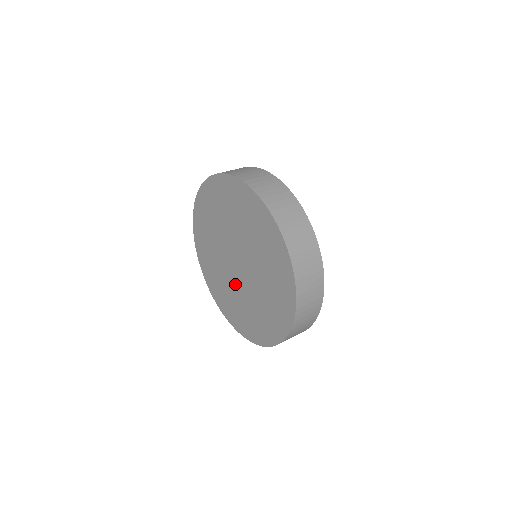
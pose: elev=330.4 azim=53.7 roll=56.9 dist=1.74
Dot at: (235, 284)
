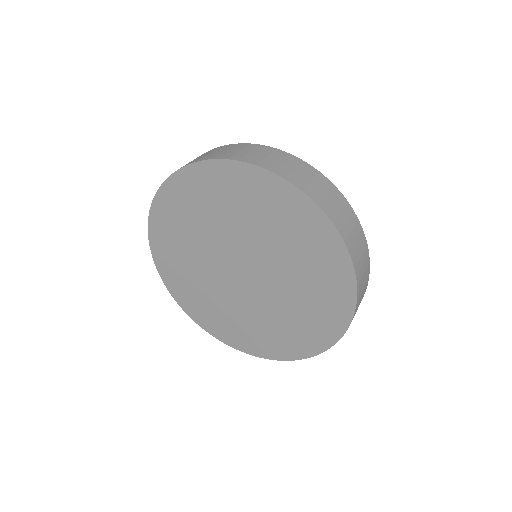
Dot at: (216, 277)
